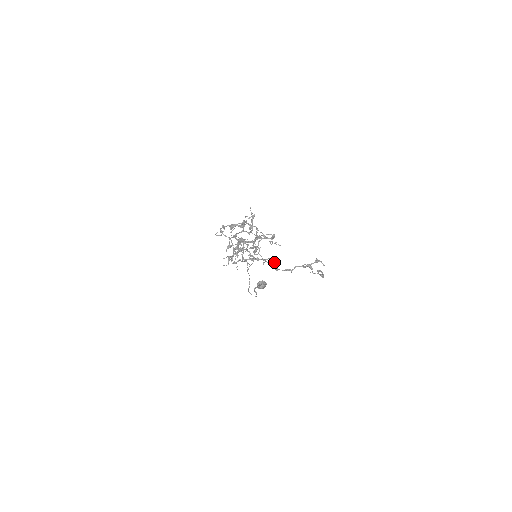
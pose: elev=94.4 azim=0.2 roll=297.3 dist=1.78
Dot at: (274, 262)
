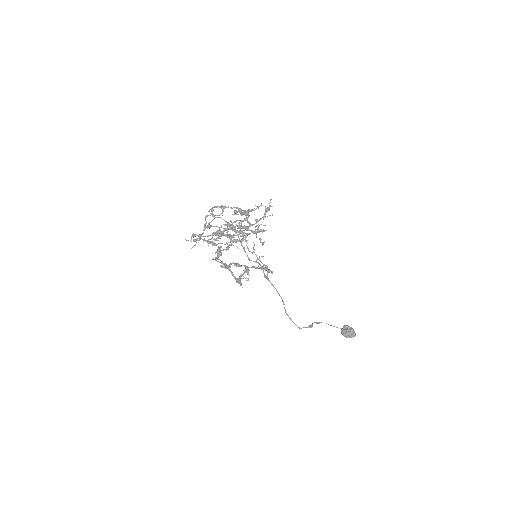
Dot at: (220, 251)
